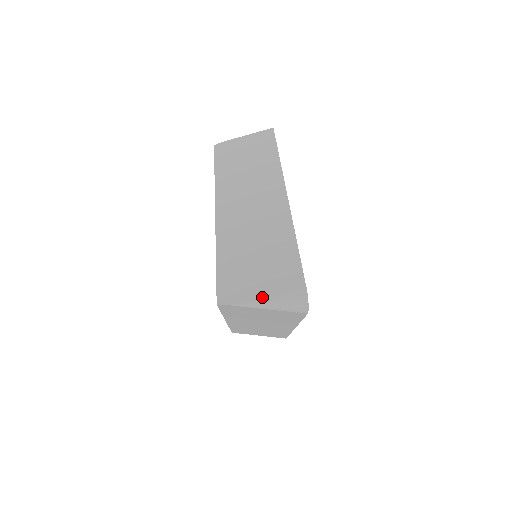
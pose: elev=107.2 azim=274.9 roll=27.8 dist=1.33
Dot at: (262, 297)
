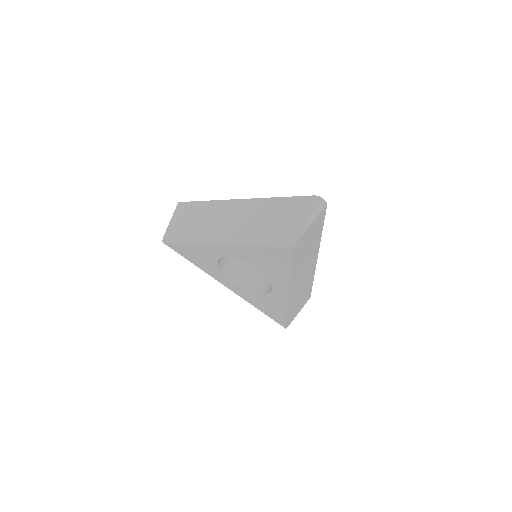
Dot at: (305, 220)
